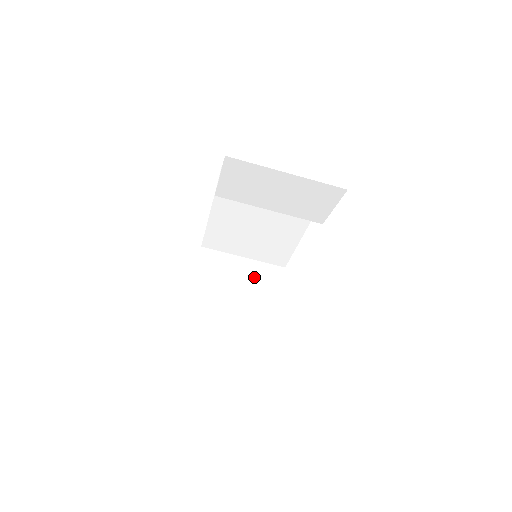
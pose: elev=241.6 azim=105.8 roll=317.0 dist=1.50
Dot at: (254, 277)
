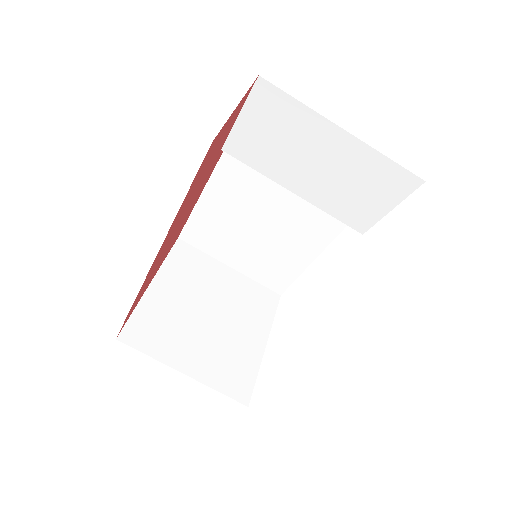
Dot at: (238, 296)
